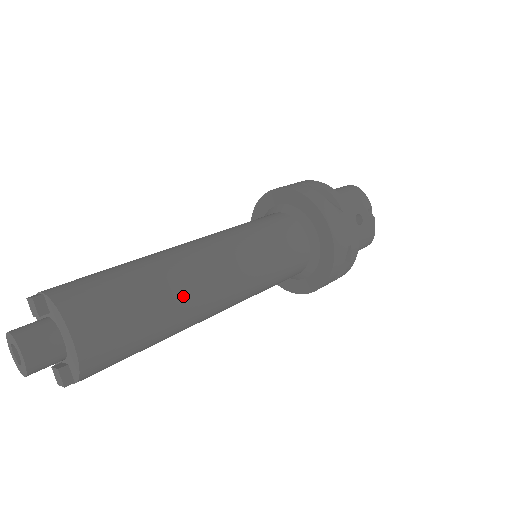
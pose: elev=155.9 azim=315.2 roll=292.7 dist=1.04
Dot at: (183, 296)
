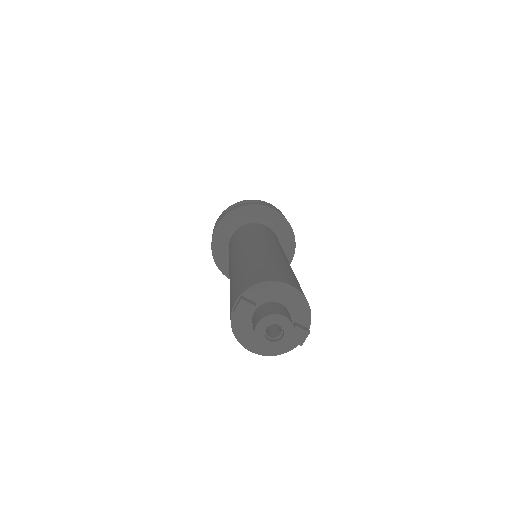
Dot at: (280, 258)
